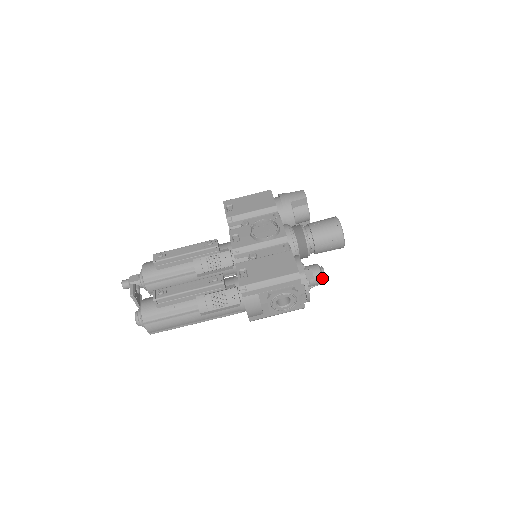
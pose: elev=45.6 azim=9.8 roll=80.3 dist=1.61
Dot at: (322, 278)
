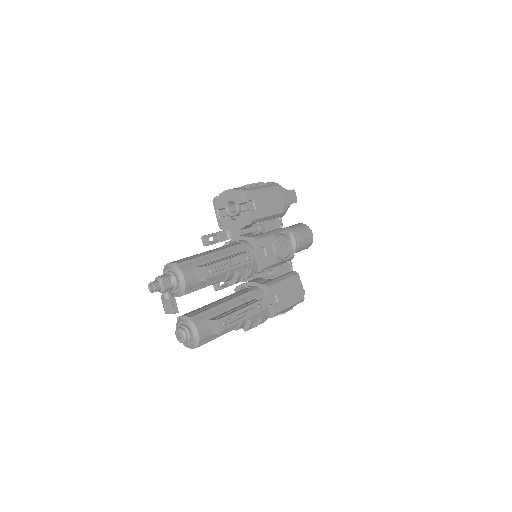
Dot at: occluded
